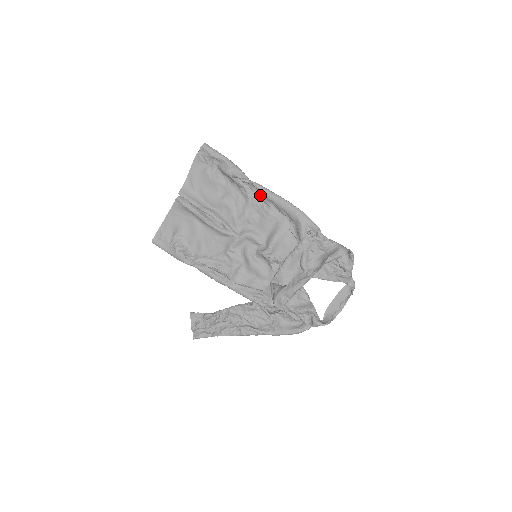
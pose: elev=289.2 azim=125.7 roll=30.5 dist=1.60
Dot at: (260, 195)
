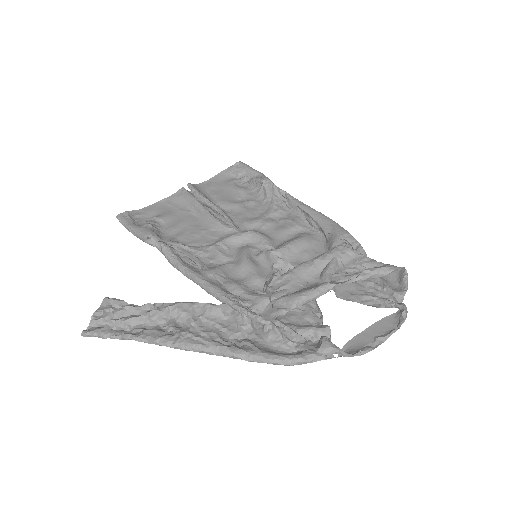
Dot at: (289, 208)
